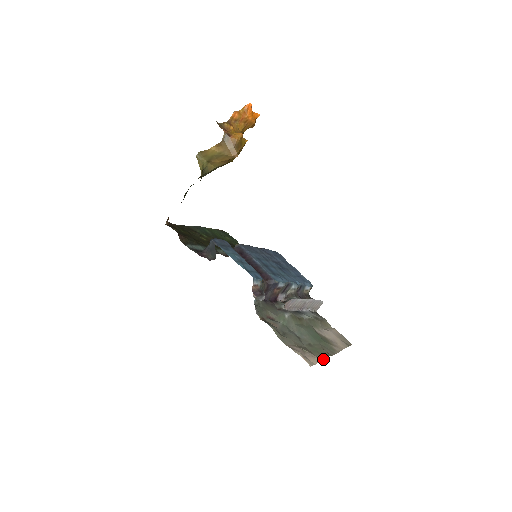
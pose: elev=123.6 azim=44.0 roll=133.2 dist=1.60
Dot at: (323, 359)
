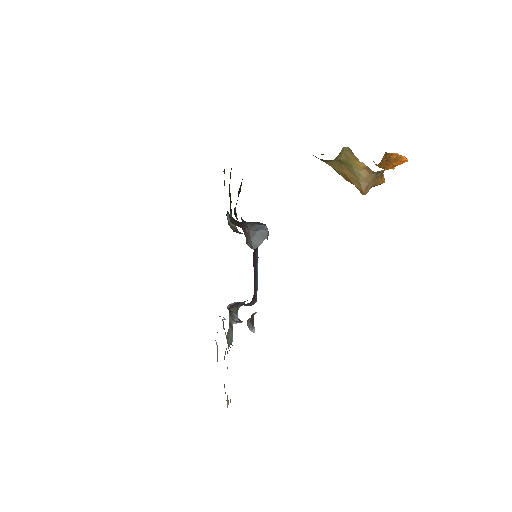
Dot at: occluded
